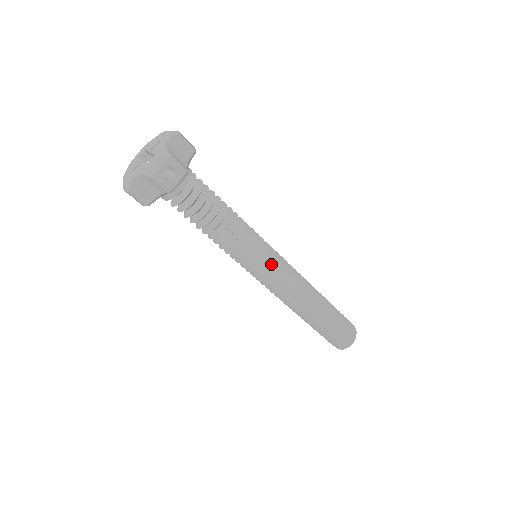
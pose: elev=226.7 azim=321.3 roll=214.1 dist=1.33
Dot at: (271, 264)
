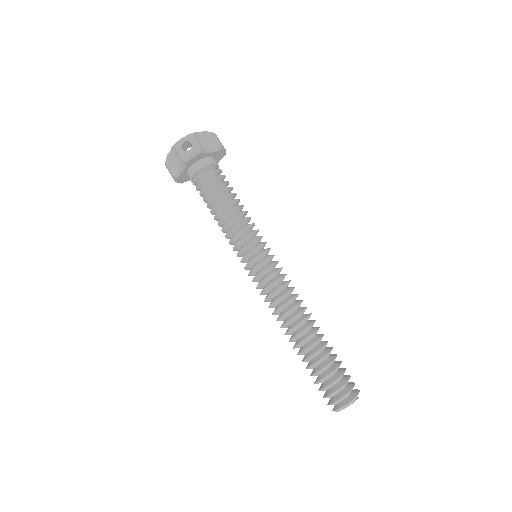
Dot at: (274, 255)
